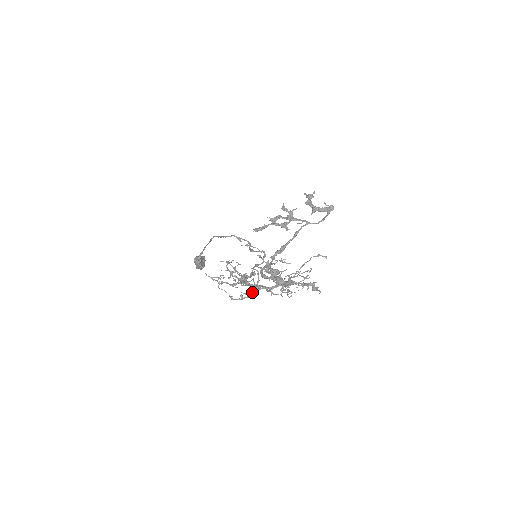
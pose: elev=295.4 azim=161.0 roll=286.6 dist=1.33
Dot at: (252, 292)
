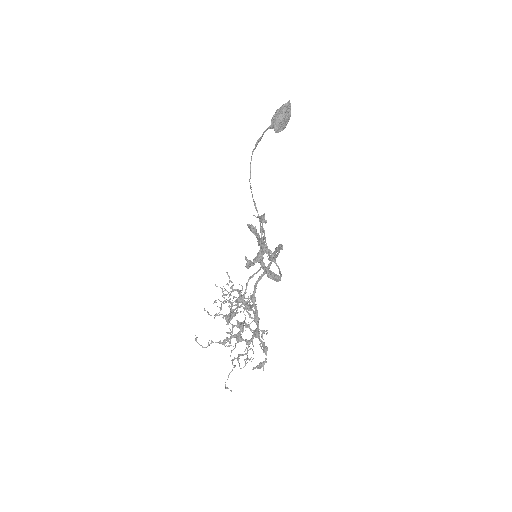
Dot at: occluded
